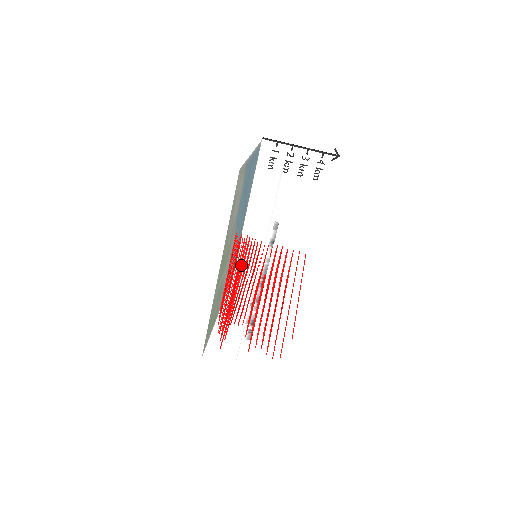
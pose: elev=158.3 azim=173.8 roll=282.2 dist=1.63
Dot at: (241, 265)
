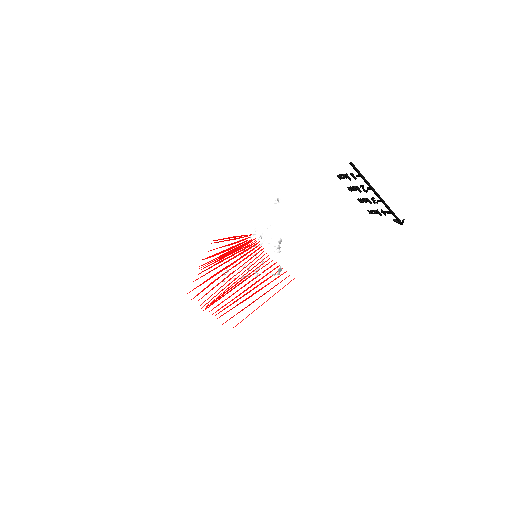
Dot at: (240, 254)
